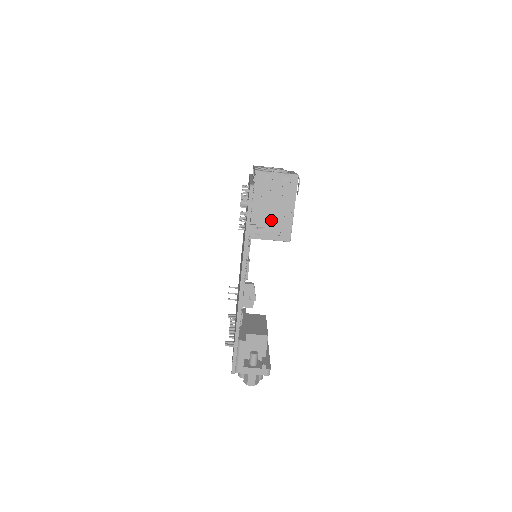
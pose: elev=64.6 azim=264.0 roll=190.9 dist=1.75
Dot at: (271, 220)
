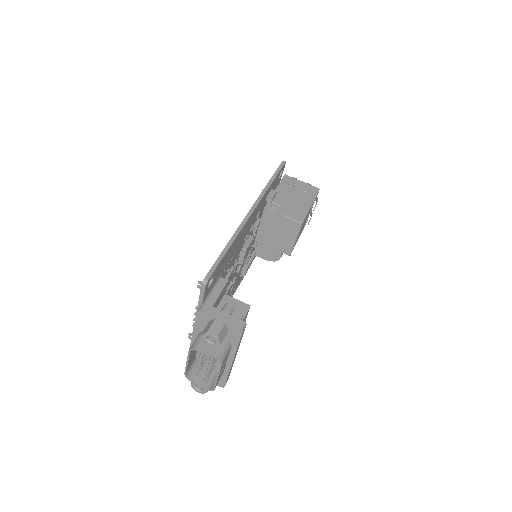
Dot at: (289, 204)
